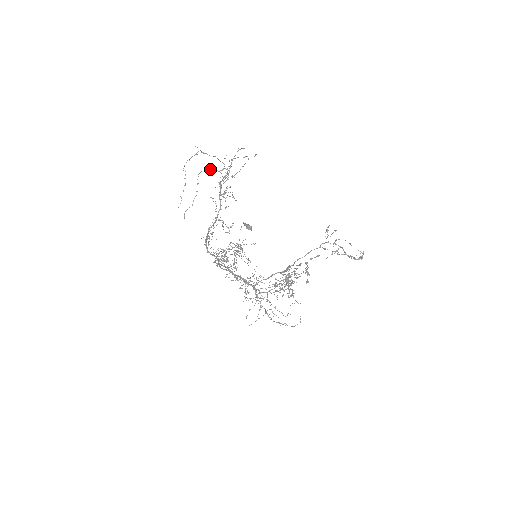
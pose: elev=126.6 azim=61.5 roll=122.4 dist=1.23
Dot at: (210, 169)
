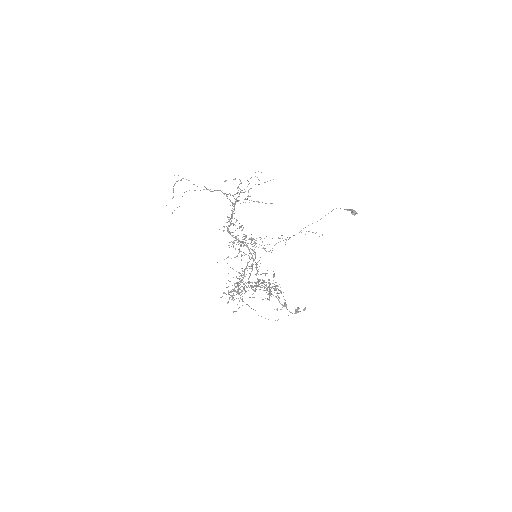
Dot at: occluded
